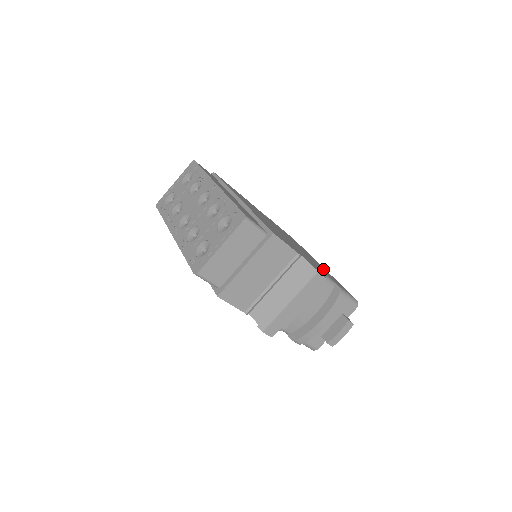
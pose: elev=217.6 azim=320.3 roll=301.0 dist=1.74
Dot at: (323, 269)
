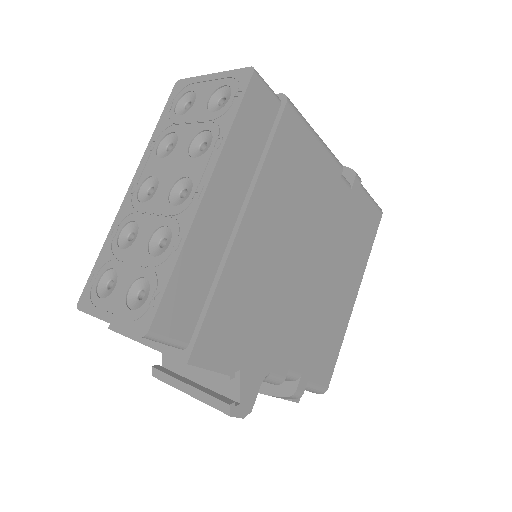
Dot at: (331, 325)
